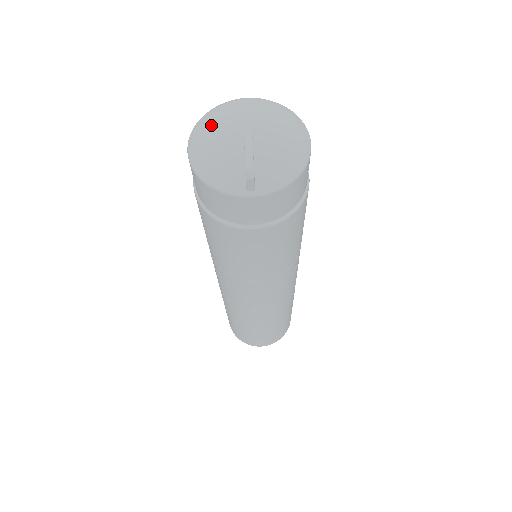
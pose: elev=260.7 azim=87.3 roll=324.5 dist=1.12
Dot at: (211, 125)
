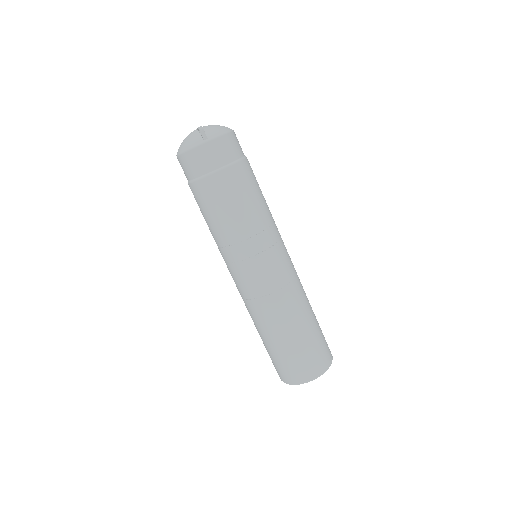
Dot at: occluded
